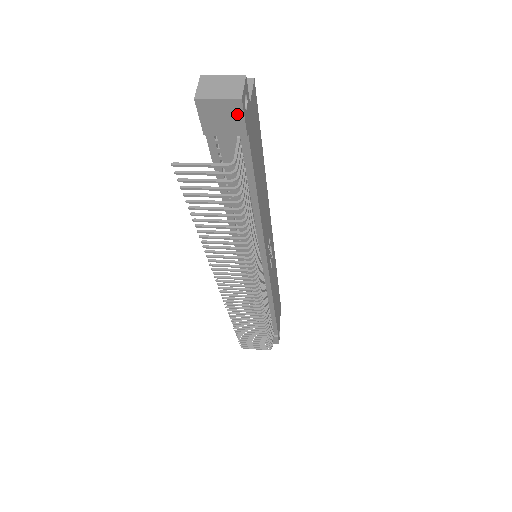
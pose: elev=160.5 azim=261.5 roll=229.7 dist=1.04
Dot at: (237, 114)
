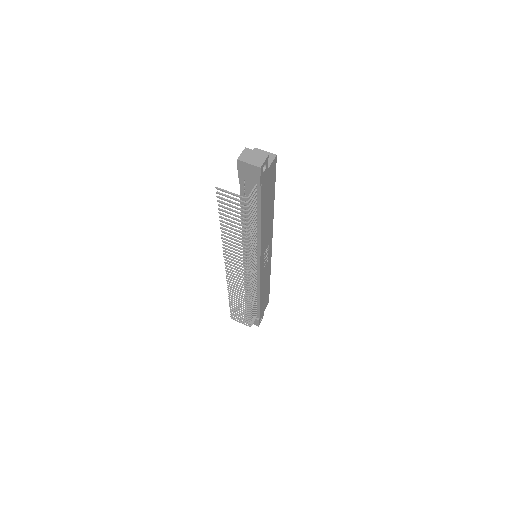
Dot at: (257, 174)
